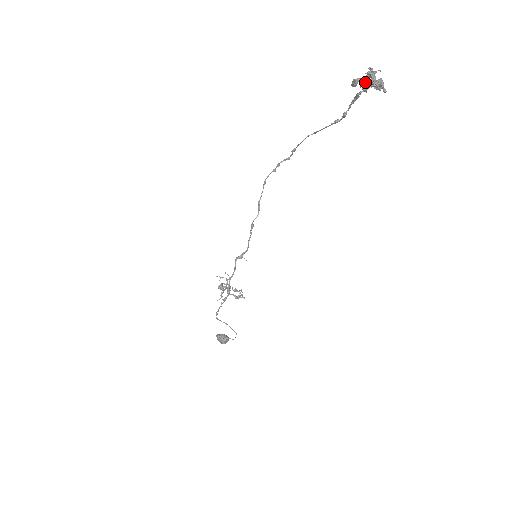
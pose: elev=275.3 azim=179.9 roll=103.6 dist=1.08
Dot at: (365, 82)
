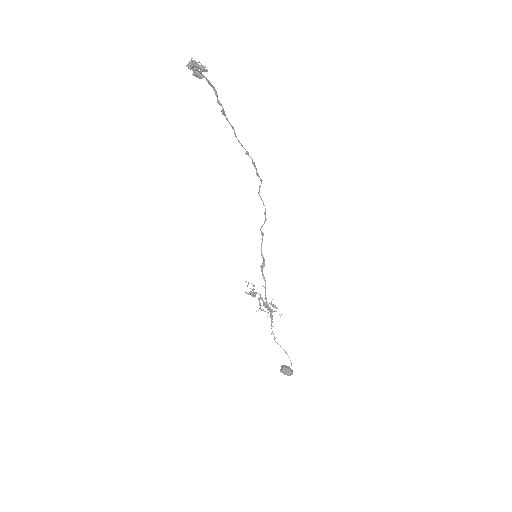
Dot at: occluded
